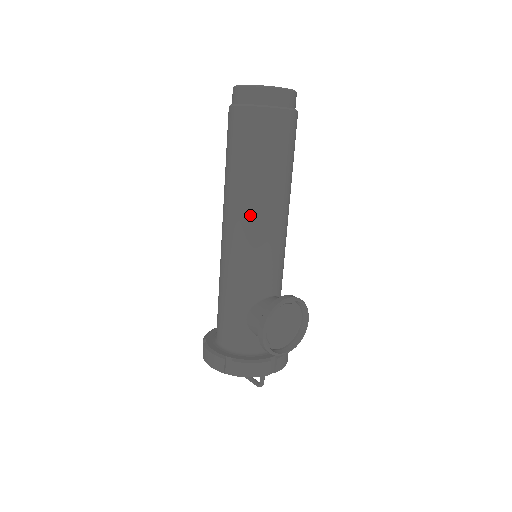
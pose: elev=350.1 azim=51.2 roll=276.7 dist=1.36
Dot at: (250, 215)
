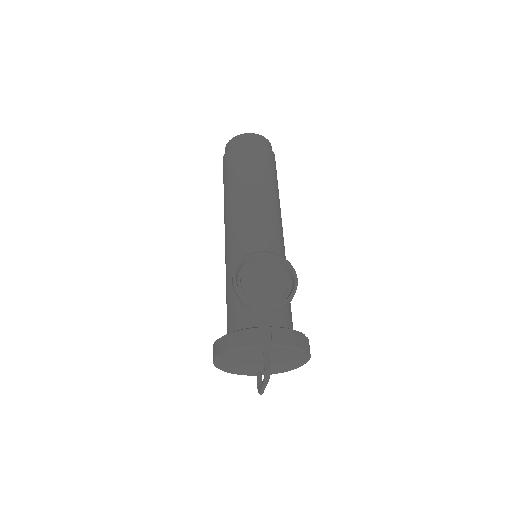
Dot at: (233, 212)
